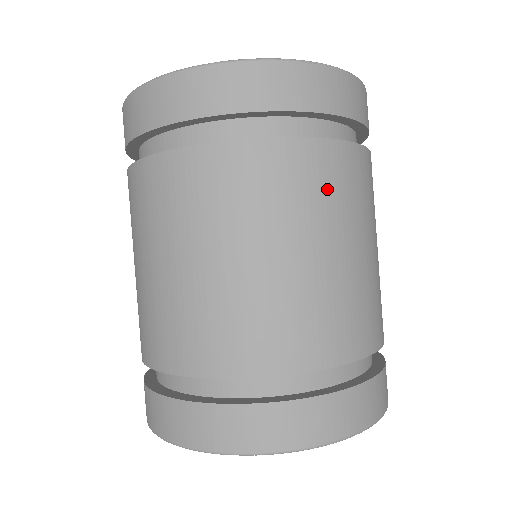
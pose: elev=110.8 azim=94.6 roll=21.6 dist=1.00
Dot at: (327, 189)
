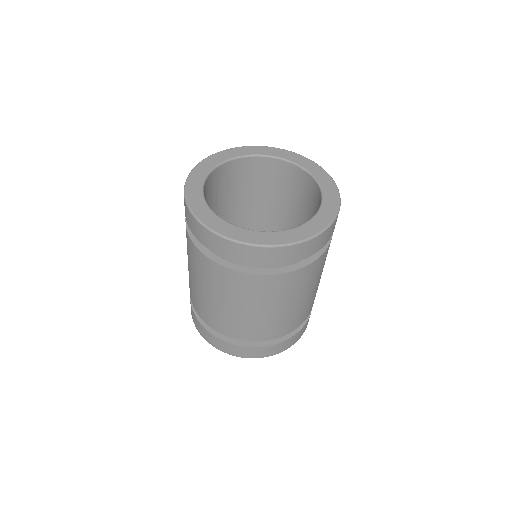
Dot at: (286, 289)
